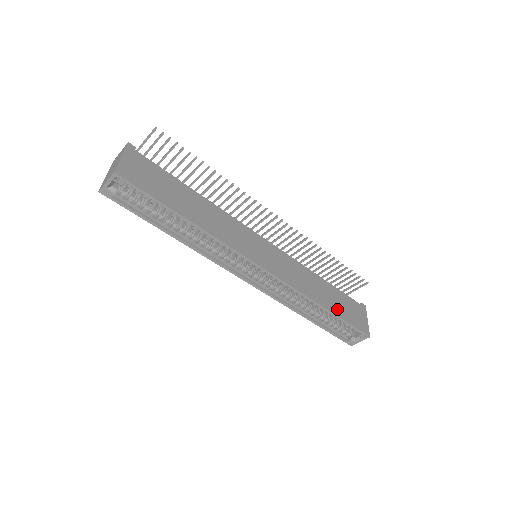
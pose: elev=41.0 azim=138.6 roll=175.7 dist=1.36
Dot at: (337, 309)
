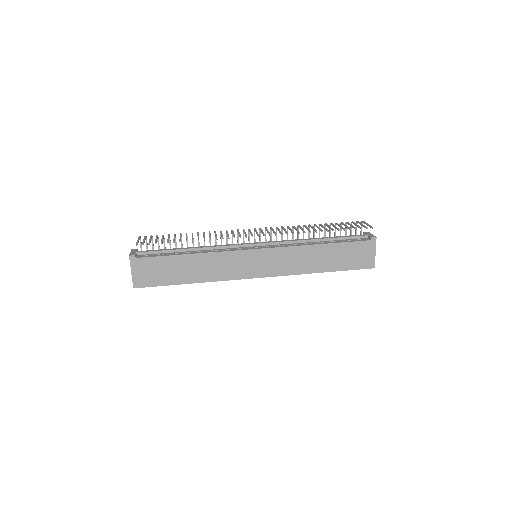
Dot at: (336, 265)
